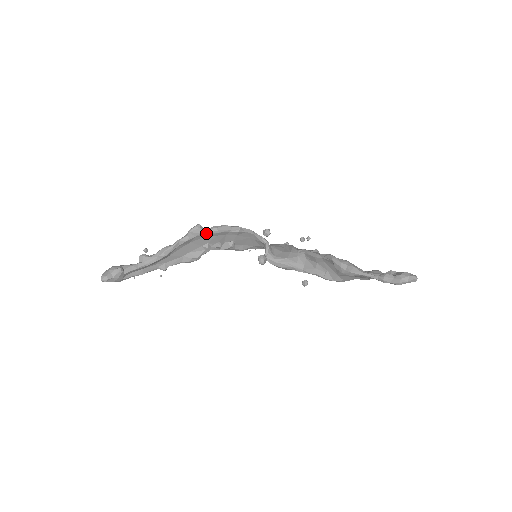
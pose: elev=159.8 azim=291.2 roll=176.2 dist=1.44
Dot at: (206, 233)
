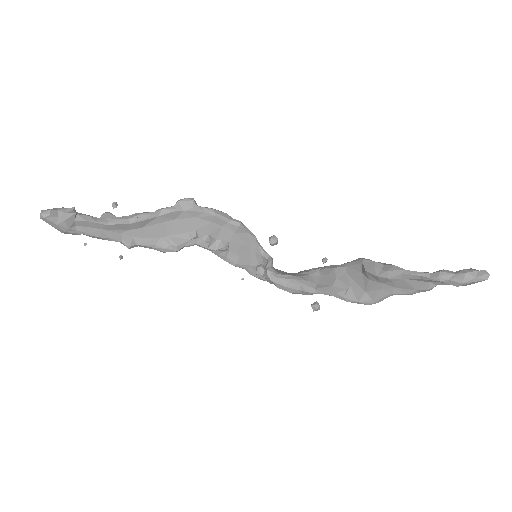
Dot at: (199, 210)
